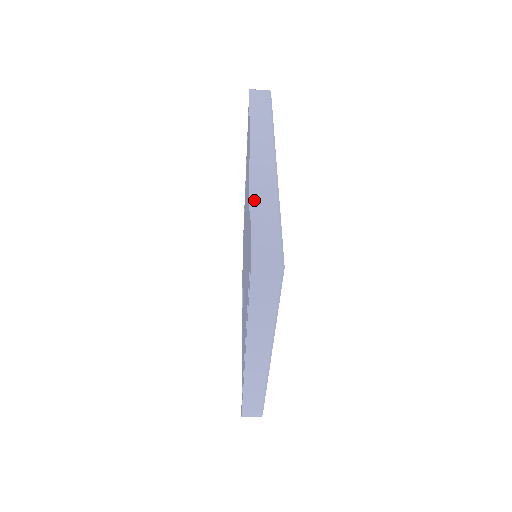
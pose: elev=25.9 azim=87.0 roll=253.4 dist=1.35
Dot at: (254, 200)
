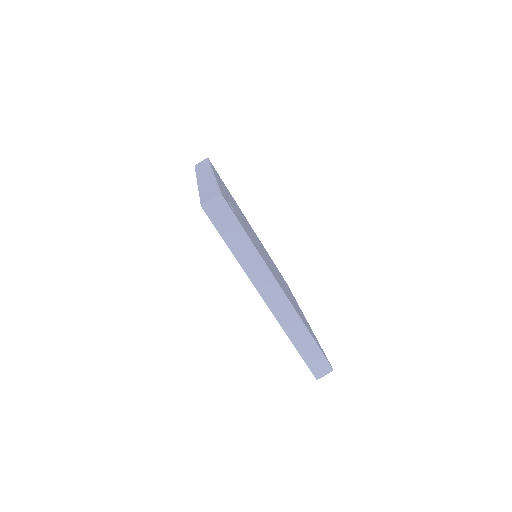
Dot at: (201, 190)
